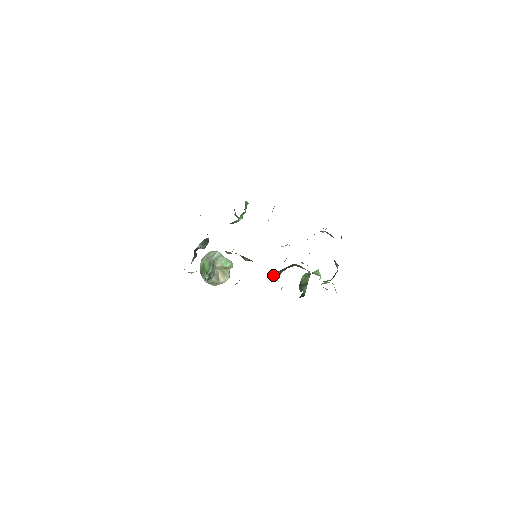
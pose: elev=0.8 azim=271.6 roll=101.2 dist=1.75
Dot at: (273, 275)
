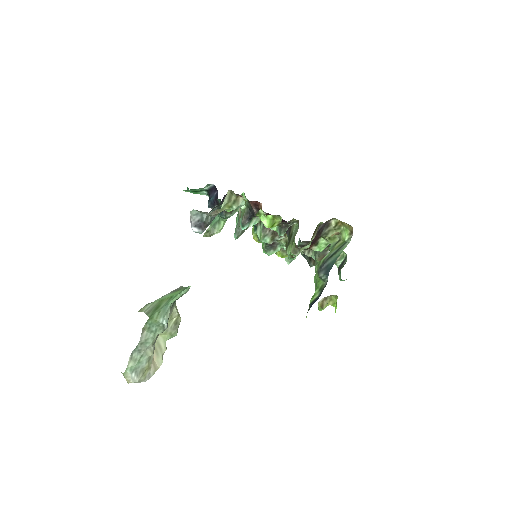
Dot at: occluded
